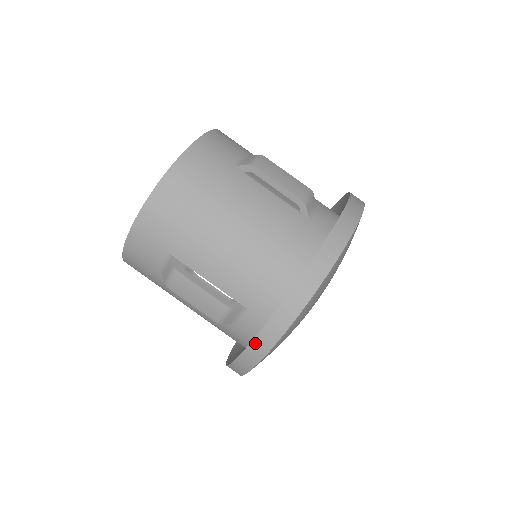
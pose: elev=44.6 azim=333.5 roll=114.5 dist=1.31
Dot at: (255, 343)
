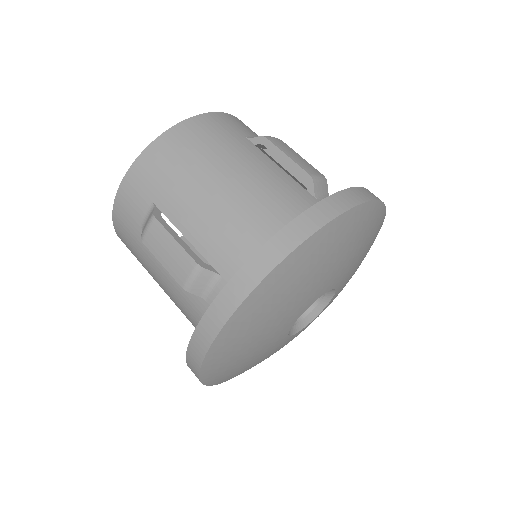
Dot at: (215, 305)
